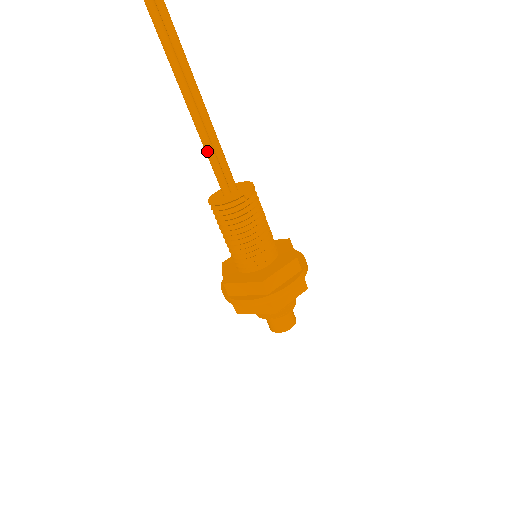
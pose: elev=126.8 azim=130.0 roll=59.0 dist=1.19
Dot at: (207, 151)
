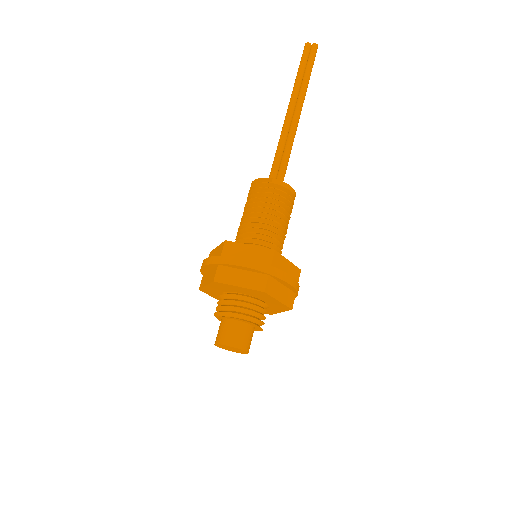
Dot at: (276, 151)
